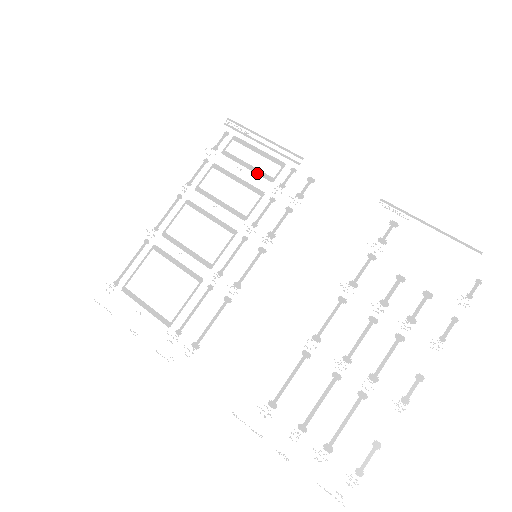
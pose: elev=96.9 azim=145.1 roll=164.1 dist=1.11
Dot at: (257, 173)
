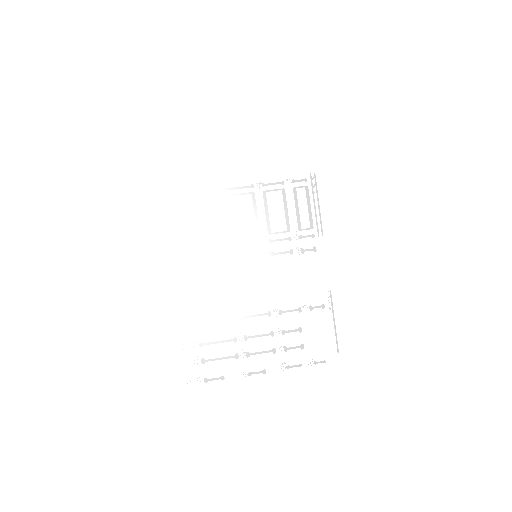
Dot at: (297, 218)
